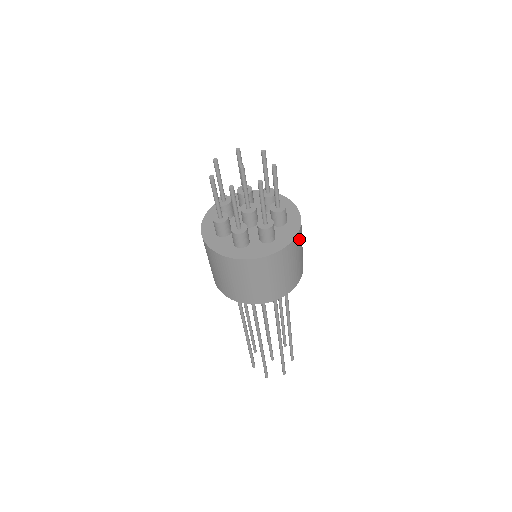
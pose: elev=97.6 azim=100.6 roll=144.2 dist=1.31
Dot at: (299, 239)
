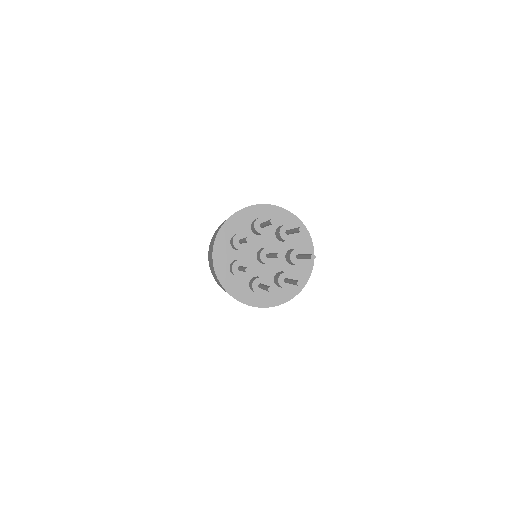
Dot at: occluded
